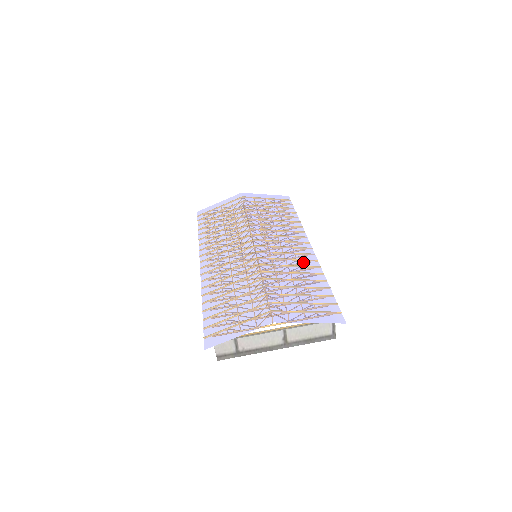
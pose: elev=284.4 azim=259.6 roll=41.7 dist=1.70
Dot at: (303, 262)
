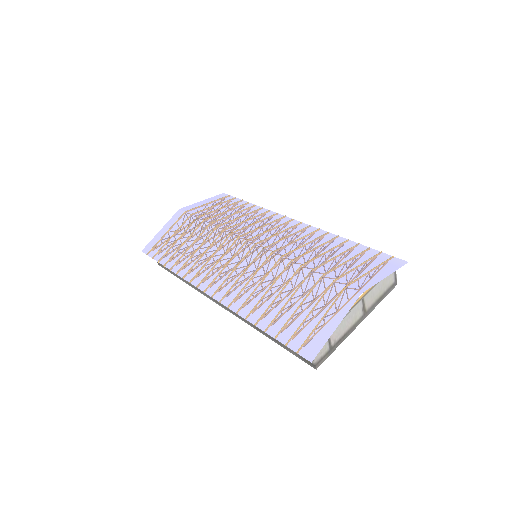
Dot at: (311, 236)
